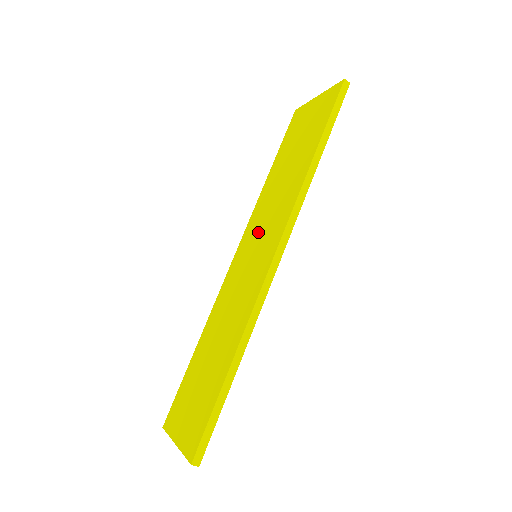
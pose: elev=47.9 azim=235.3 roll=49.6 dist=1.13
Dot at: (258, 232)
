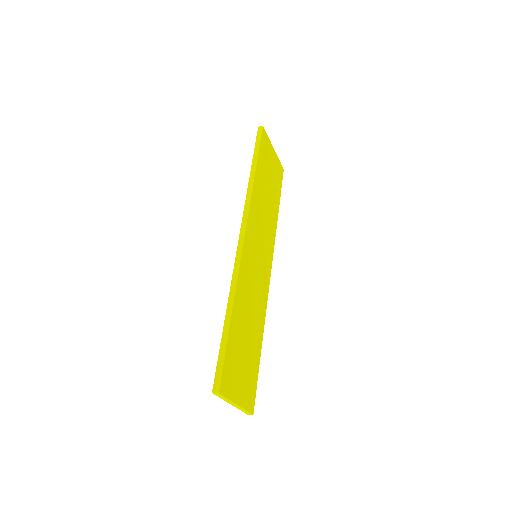
Dot at: occluded
